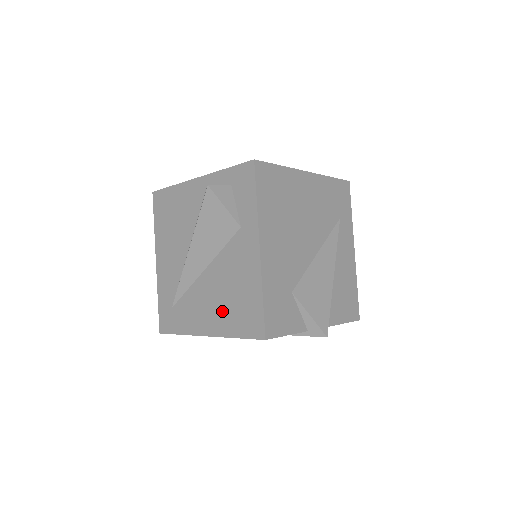
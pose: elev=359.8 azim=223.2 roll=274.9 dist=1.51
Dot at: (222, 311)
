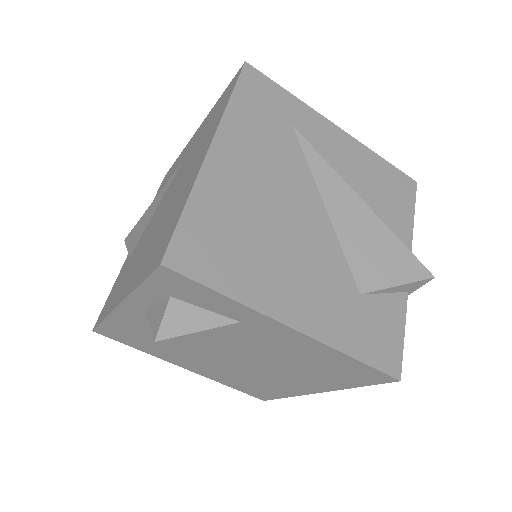
Dot at: (314, 377)
